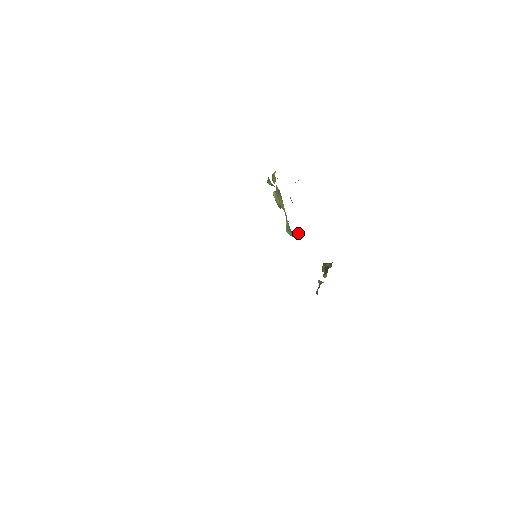
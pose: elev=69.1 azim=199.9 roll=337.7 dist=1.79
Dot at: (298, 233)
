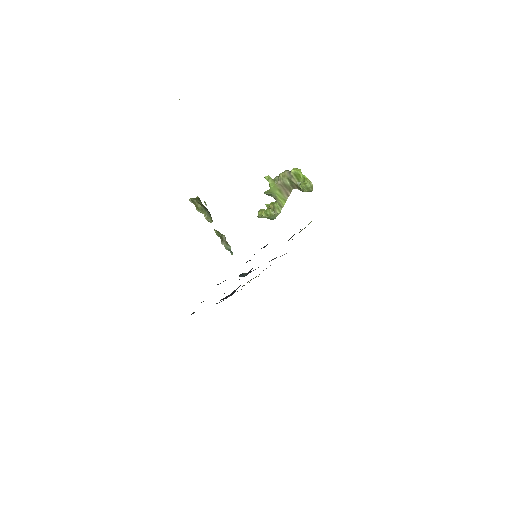
Dot at: occluded
